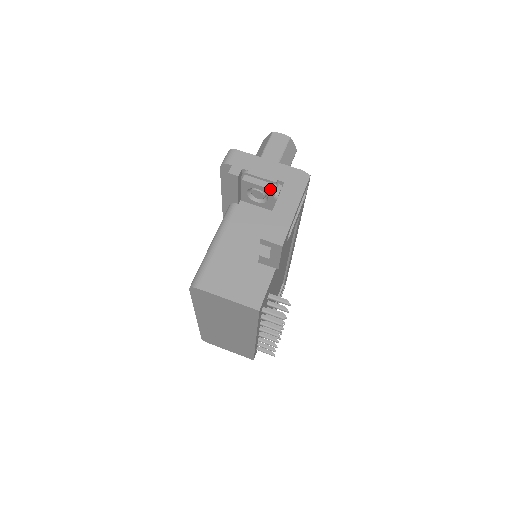
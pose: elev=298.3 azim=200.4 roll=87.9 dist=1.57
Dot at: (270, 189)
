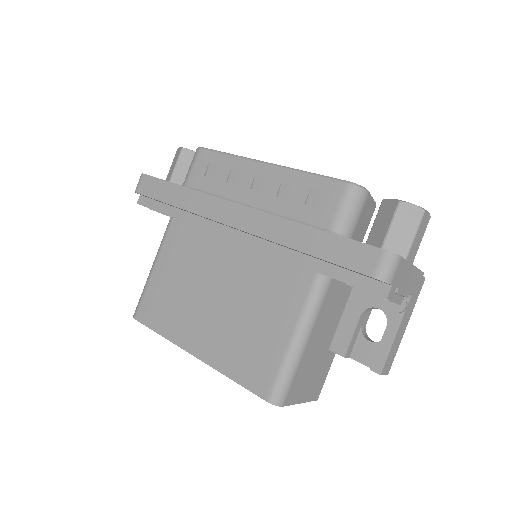
Dot at: (399, 304)
